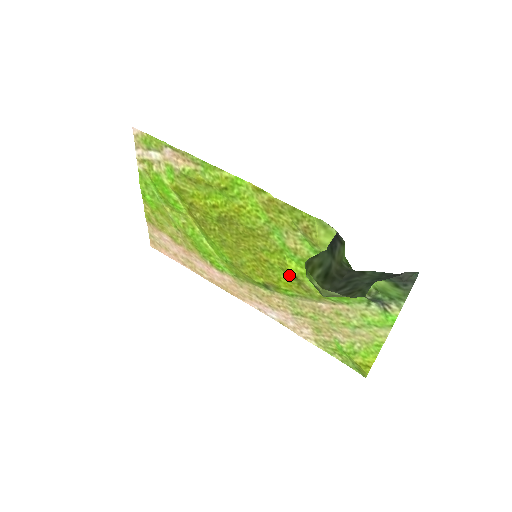
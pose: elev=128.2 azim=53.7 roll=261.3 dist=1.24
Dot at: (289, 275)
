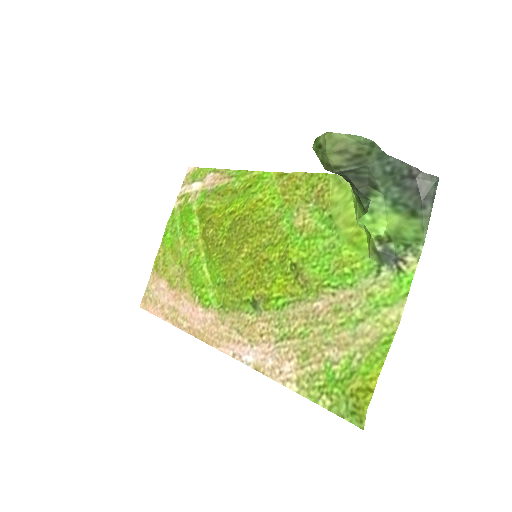
Dot at: (287, 265)
